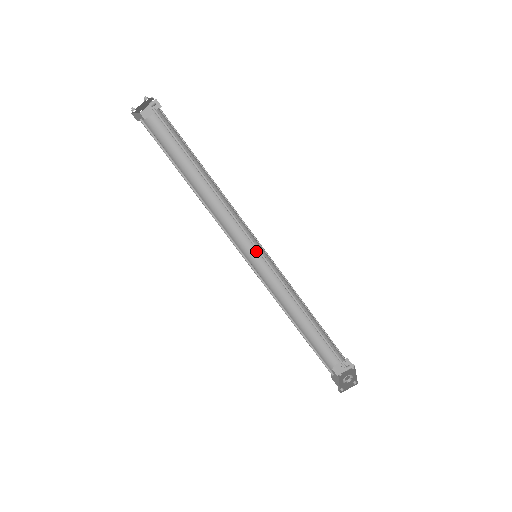
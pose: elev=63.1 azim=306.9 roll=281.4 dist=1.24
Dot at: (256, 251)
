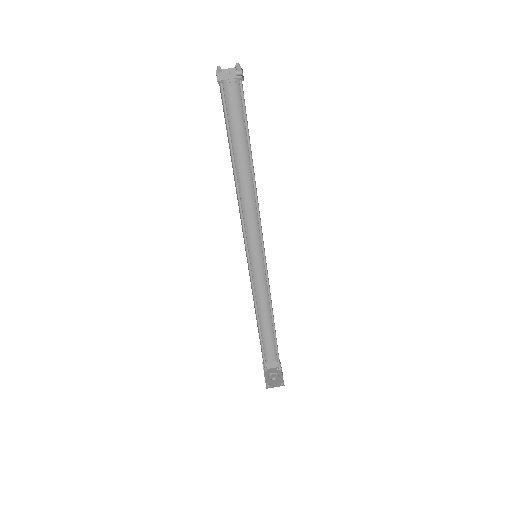
Dot at: (255, 249)
